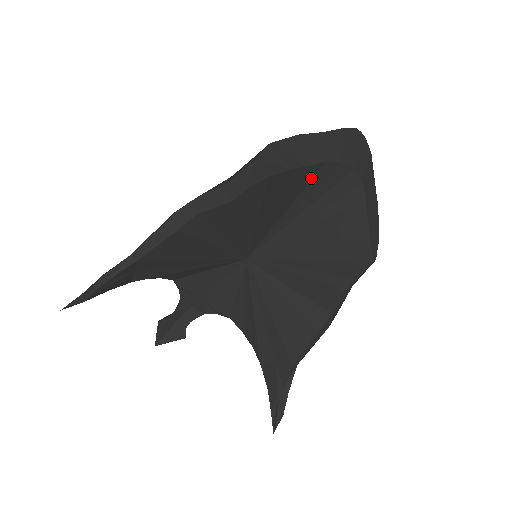
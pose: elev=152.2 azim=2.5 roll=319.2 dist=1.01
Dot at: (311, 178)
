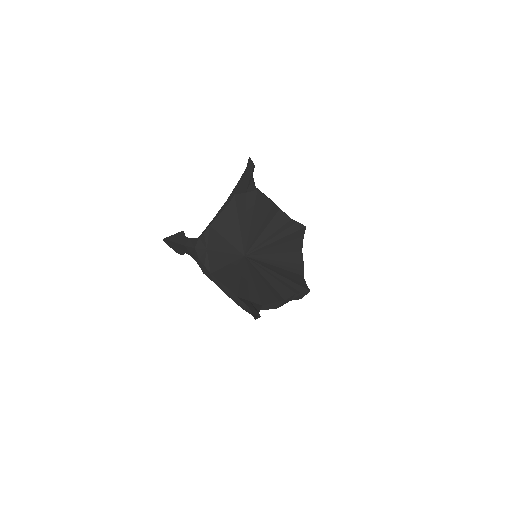
Dot at: (295, 251)
